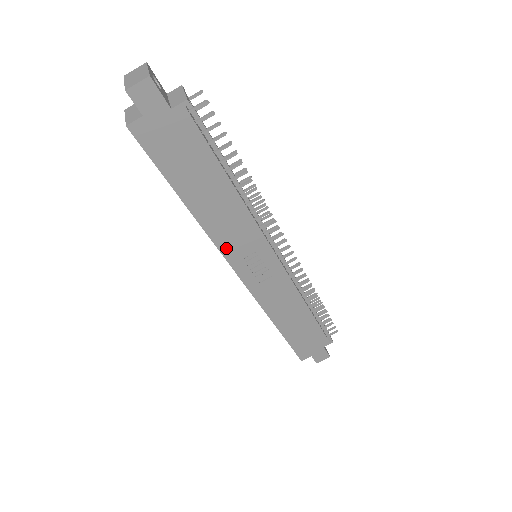
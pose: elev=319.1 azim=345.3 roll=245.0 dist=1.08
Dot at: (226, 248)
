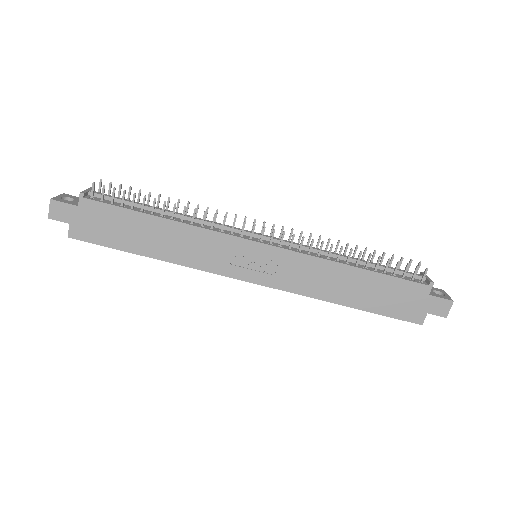
Dot at: (213, 267)
